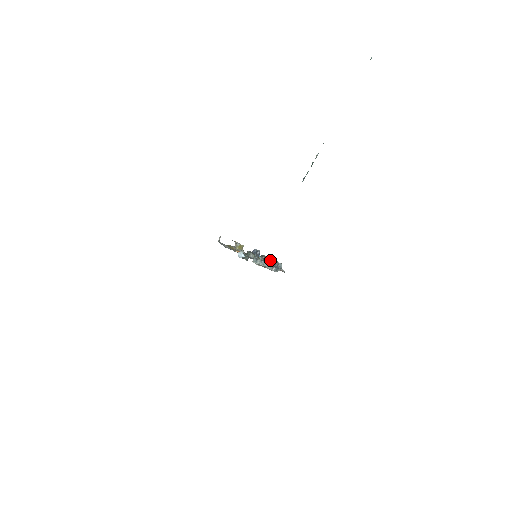
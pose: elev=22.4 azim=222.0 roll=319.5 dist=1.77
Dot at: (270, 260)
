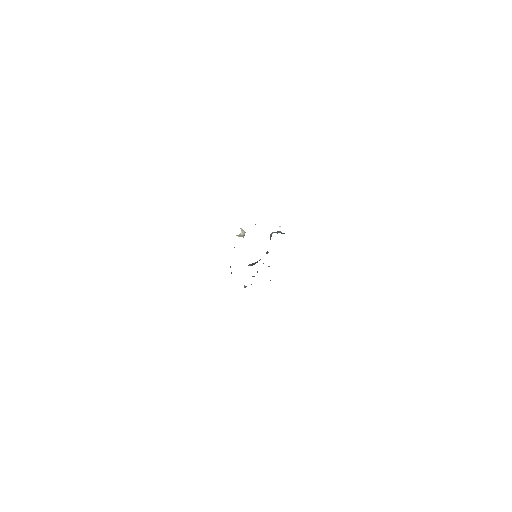
Dot at: occluded
